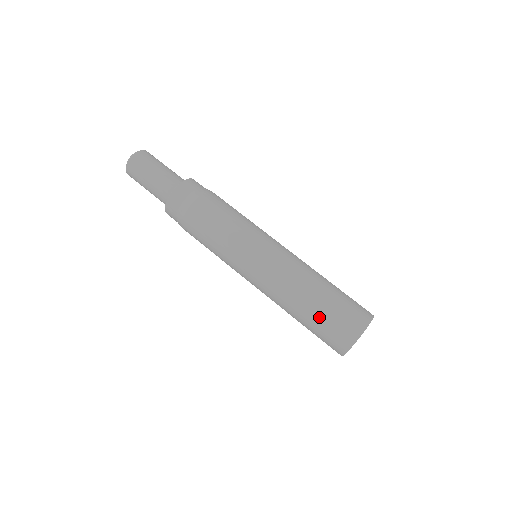
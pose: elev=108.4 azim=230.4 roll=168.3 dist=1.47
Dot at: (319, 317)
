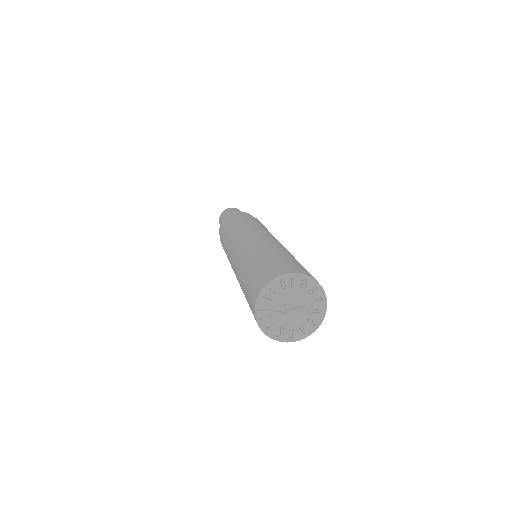
Dot at: (253, 268)
